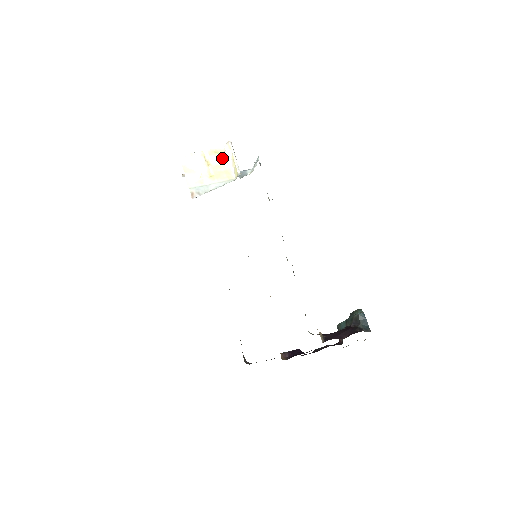
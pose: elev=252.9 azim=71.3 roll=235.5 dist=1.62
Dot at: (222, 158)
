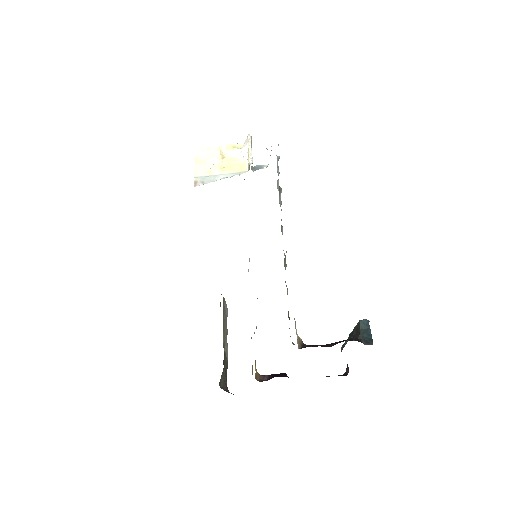
Dot at: (239, 152)
